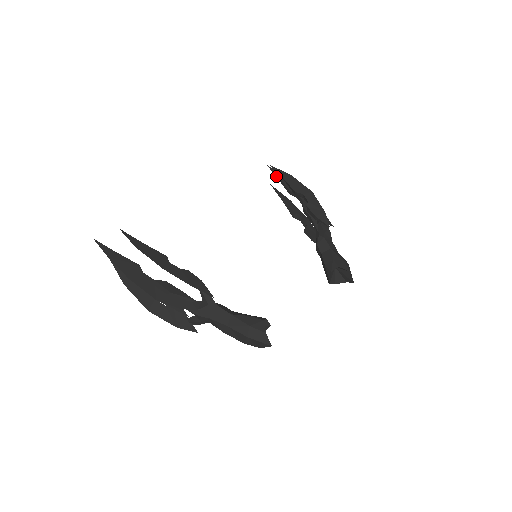
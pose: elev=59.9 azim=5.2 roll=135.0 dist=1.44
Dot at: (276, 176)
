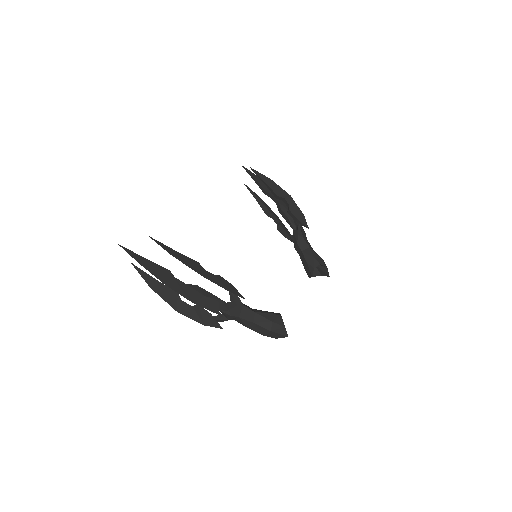
Dot at: (251, 176)
